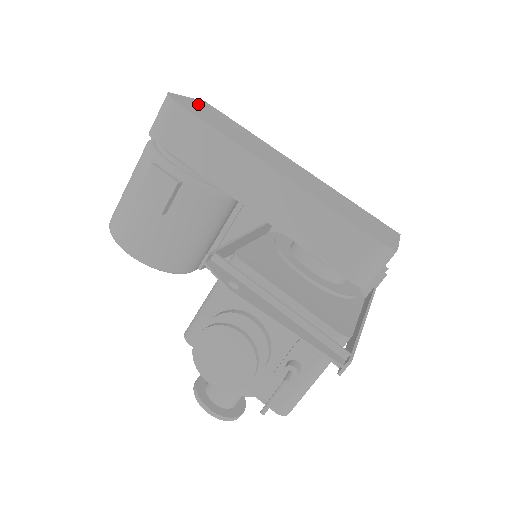
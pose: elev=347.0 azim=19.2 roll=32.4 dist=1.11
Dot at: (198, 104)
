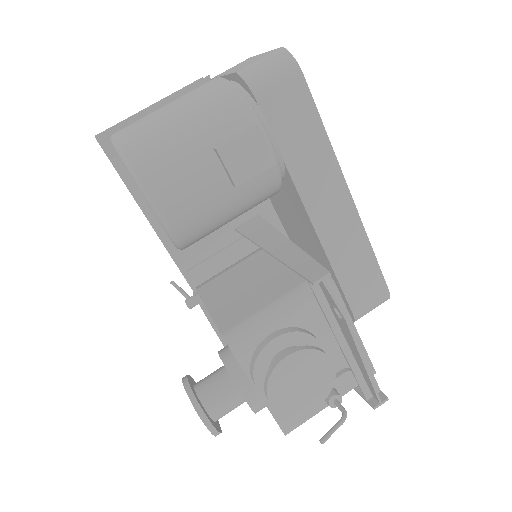
Dot at: occluded
